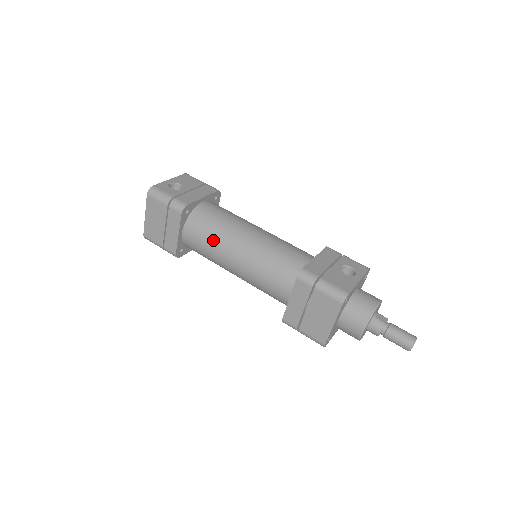
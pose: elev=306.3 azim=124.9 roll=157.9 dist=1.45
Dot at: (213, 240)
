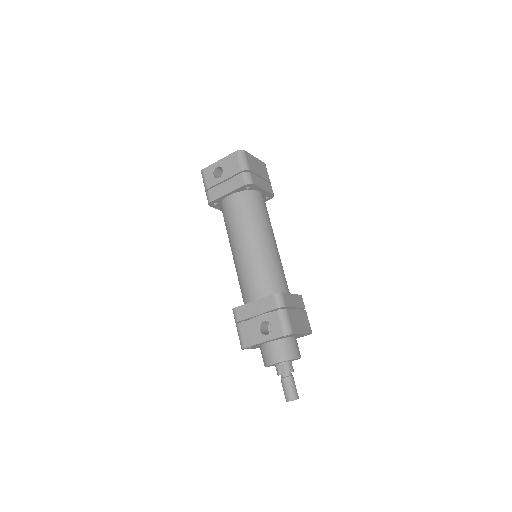
Dot at: occluded
